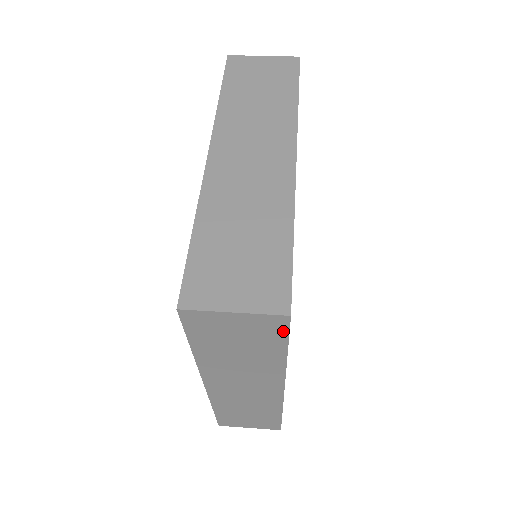
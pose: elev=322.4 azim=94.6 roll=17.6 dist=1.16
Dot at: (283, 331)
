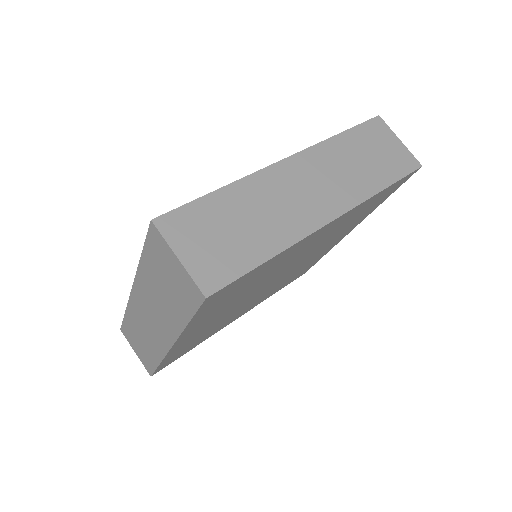
Dot at: (196, 304)
